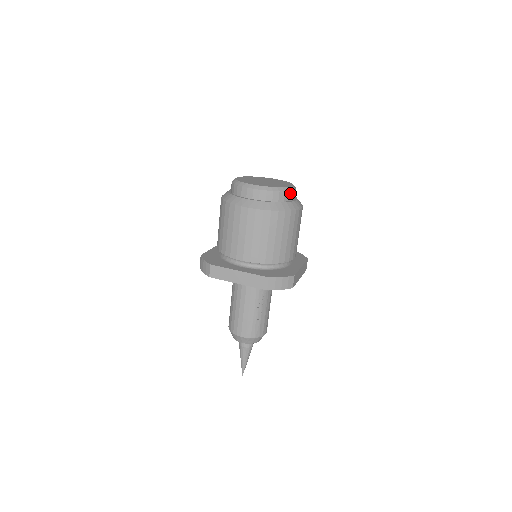
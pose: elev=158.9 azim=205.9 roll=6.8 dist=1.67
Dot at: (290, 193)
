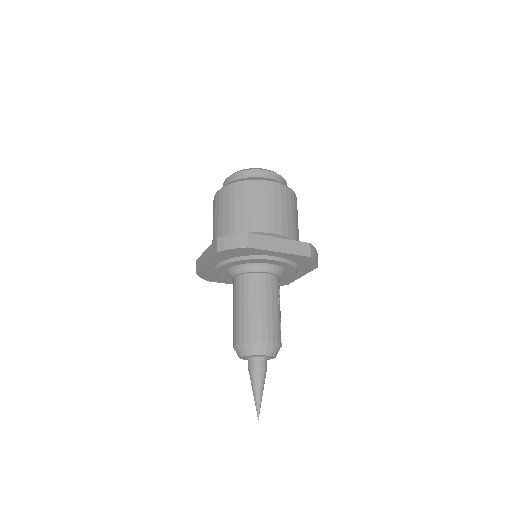
Dot at: occluded
